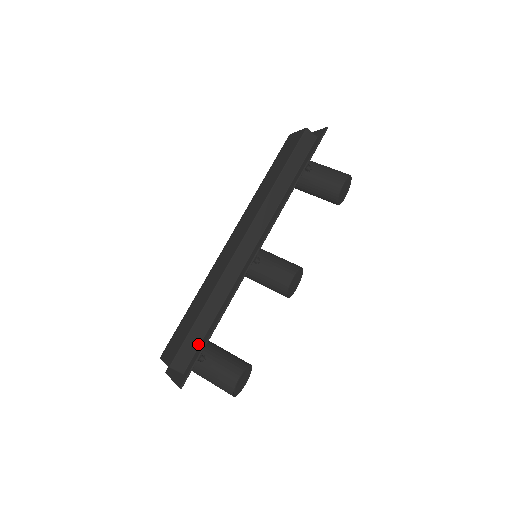
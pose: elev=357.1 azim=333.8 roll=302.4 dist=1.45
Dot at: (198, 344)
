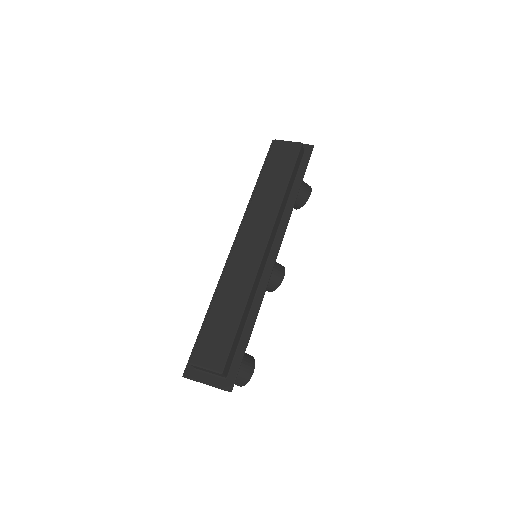
Dot at: (236, 347)
